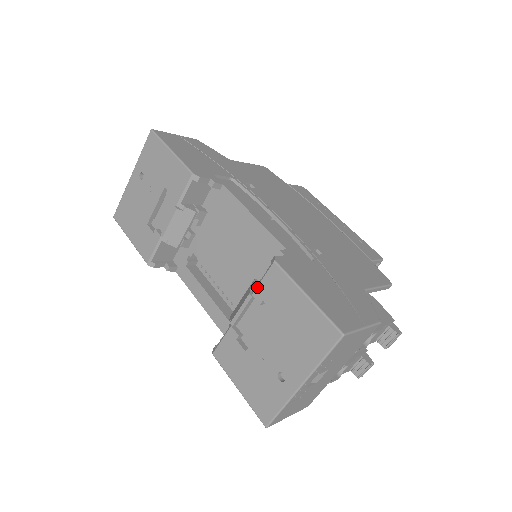
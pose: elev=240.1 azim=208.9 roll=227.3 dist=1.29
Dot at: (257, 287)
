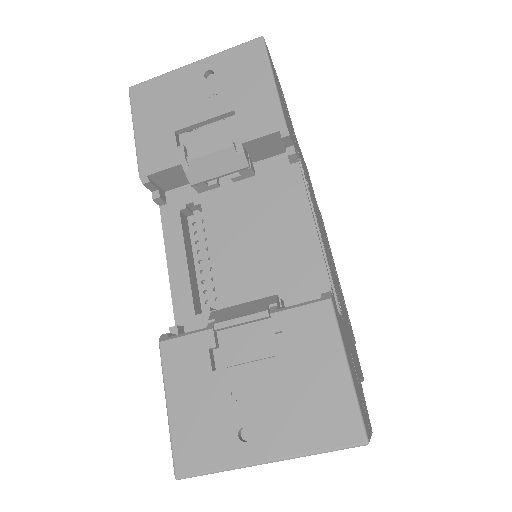
Dot at: (285, 310)
